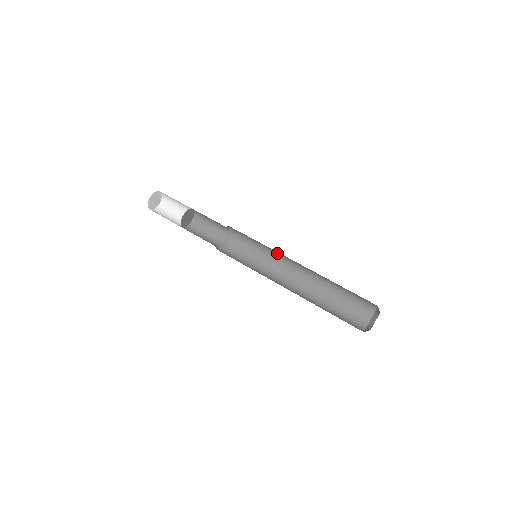
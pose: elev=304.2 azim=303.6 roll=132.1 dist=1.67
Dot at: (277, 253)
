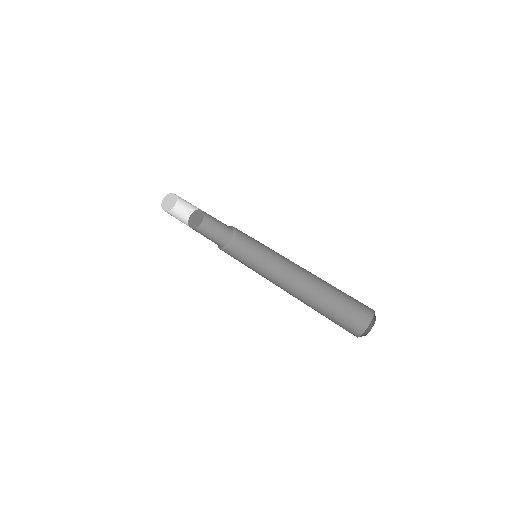
Dot at: occluded
